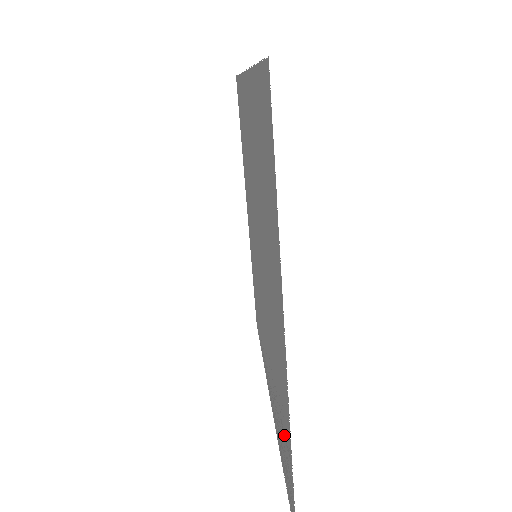
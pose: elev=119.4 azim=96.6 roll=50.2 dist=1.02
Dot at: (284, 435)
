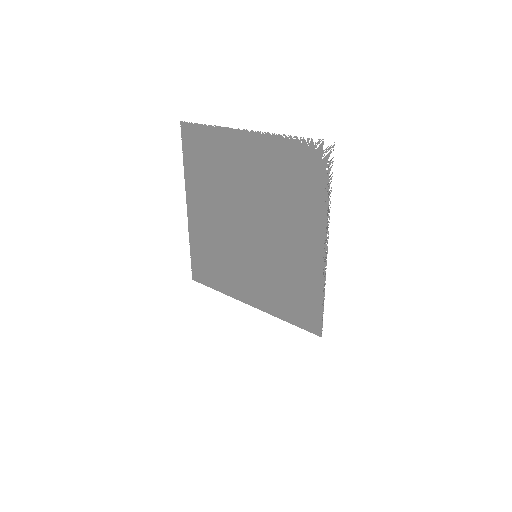
Dot at: (293, 162)
